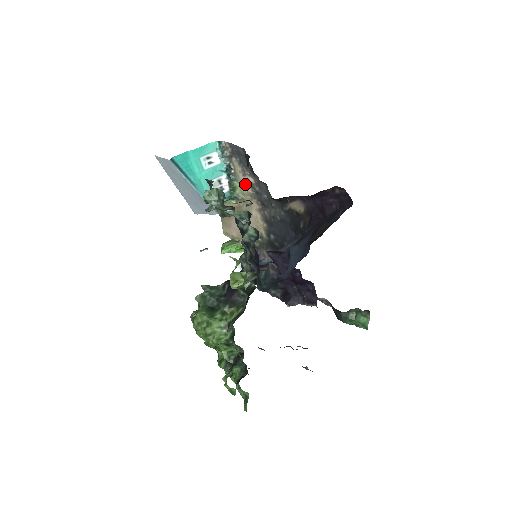
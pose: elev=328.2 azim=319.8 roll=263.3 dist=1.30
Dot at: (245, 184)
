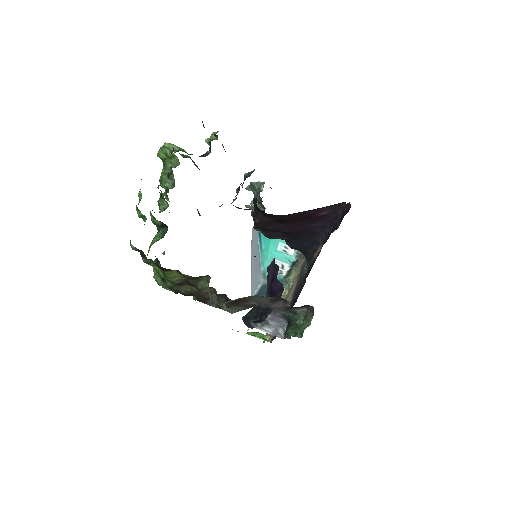
Dot at: occluded
